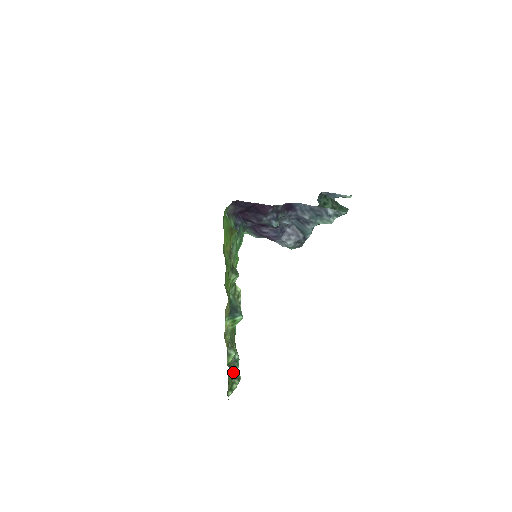
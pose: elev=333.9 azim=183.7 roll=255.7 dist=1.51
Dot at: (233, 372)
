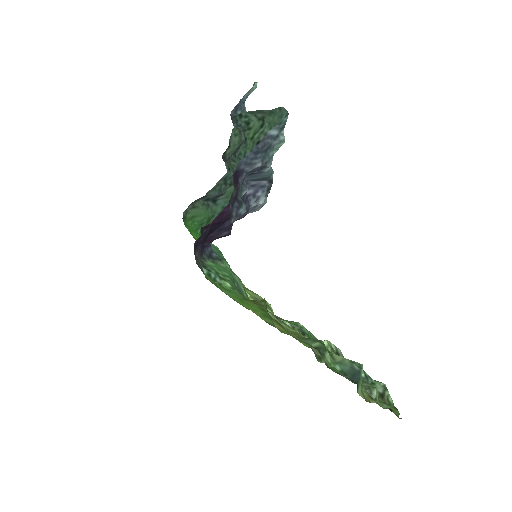
Dot at: (377, 392)
